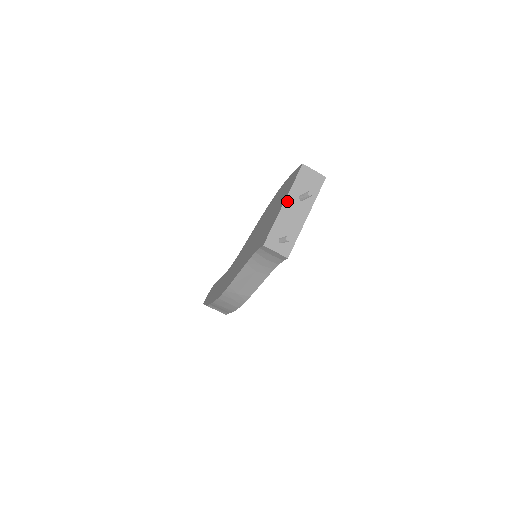
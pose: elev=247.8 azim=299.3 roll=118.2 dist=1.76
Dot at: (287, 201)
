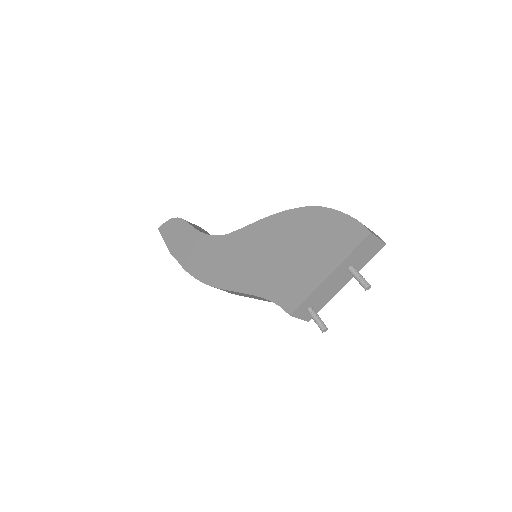
Dot at: (334, 272)
